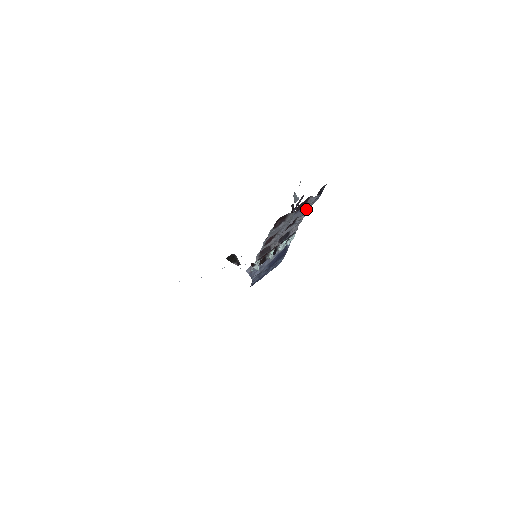
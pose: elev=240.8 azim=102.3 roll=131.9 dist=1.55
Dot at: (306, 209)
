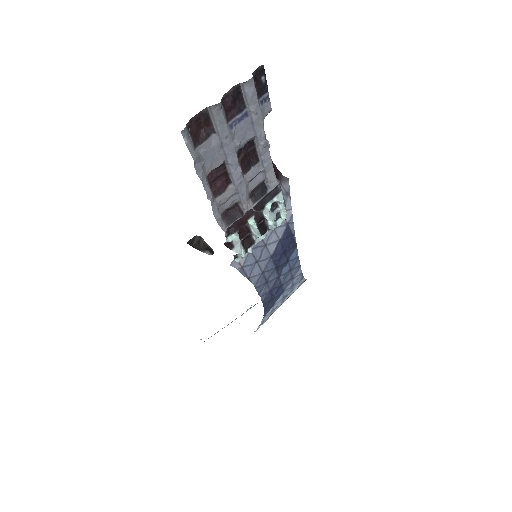
Dot at: (254, 121)
